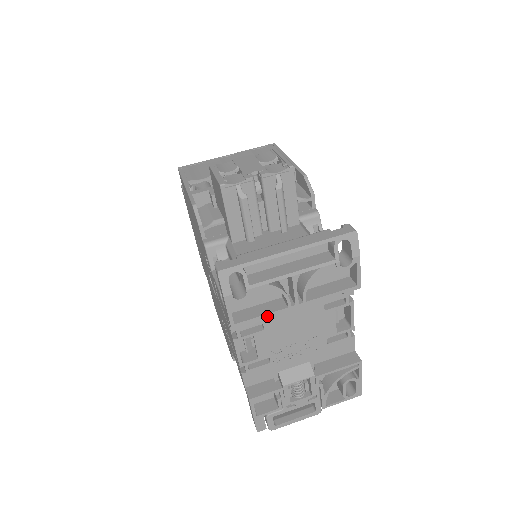
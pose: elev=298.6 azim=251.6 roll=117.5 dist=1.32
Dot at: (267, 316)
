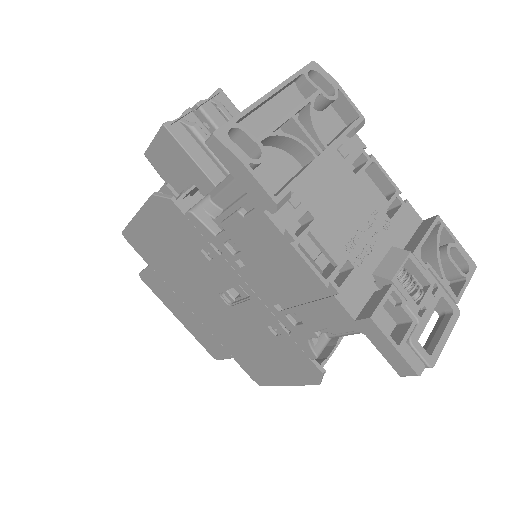
Dot at: (302, 176)
